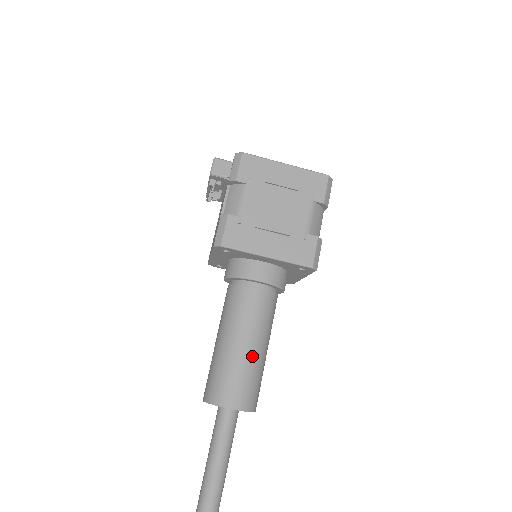
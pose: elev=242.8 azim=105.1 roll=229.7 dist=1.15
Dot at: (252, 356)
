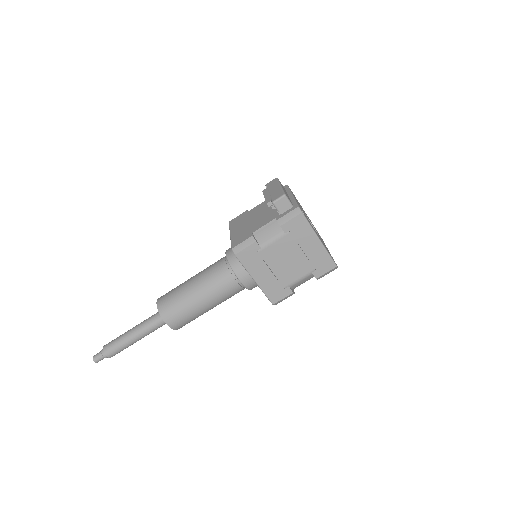
Dot at: (200, 310)
